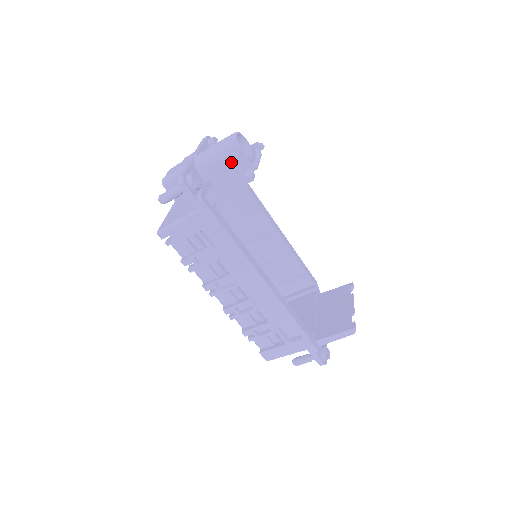
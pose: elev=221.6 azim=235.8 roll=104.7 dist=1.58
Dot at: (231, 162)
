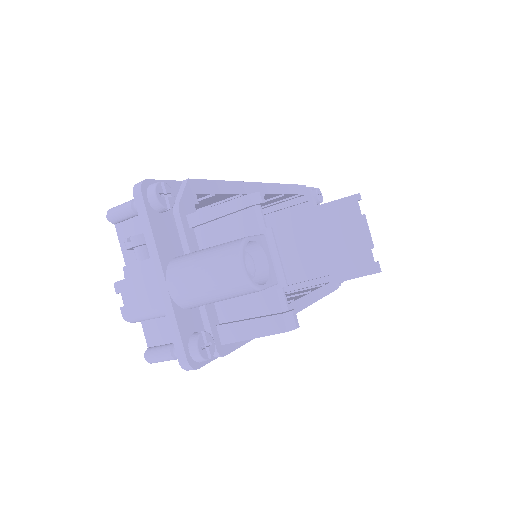
Dot at: occluded
